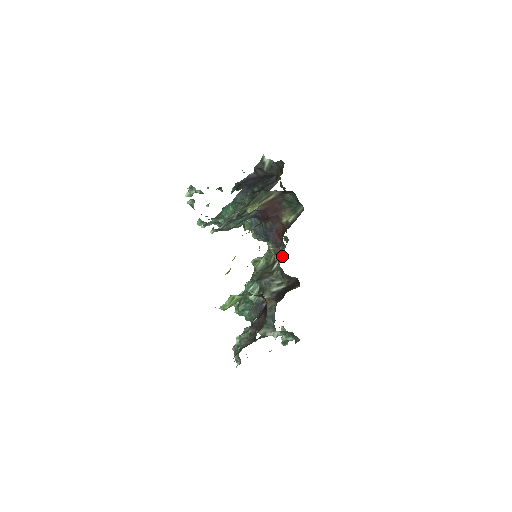
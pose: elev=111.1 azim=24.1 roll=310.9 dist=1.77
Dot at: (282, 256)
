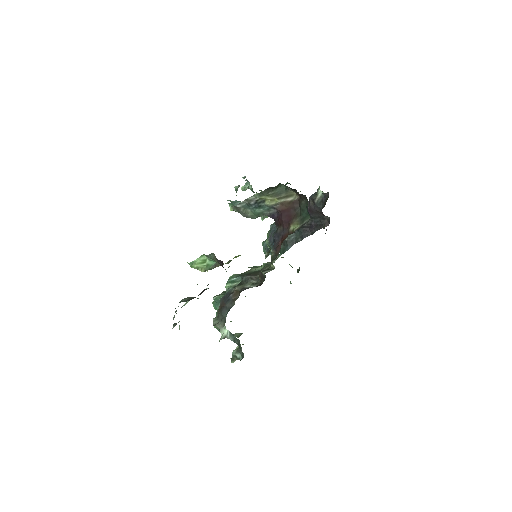
Dot at: (268, 253)
